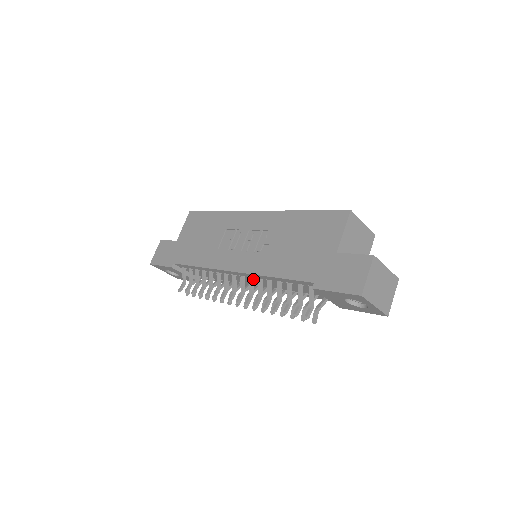
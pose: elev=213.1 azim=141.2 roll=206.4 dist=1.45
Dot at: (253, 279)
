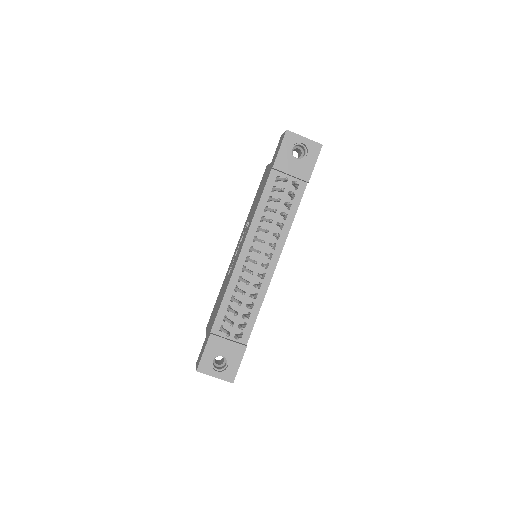
Dot at: (258, 242)
